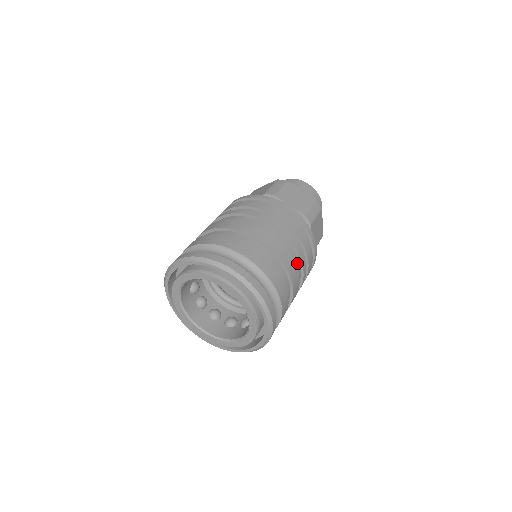
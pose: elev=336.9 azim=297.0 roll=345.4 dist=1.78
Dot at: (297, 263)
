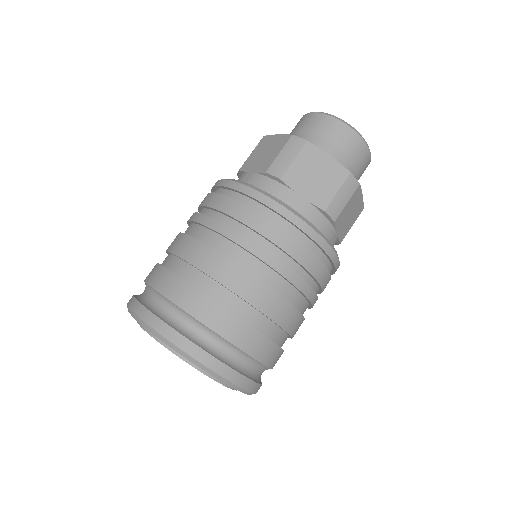
Dot at: (299, 299)
